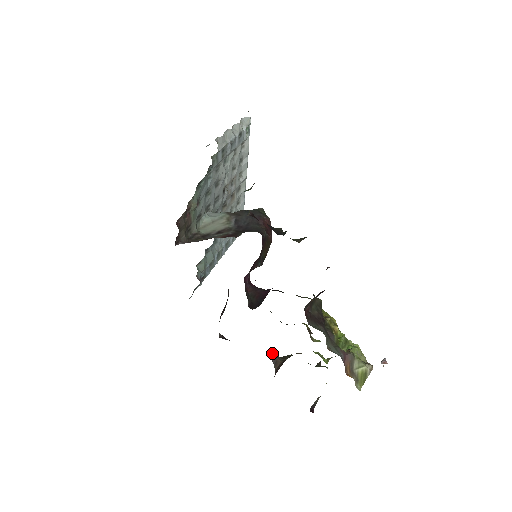
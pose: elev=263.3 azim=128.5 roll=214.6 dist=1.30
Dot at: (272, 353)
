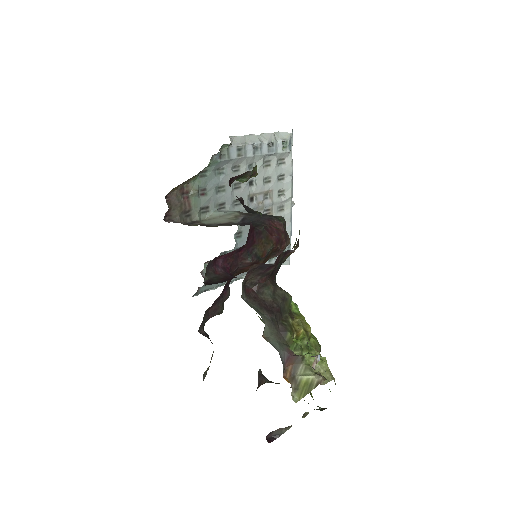
Dot at: (261, 373)
